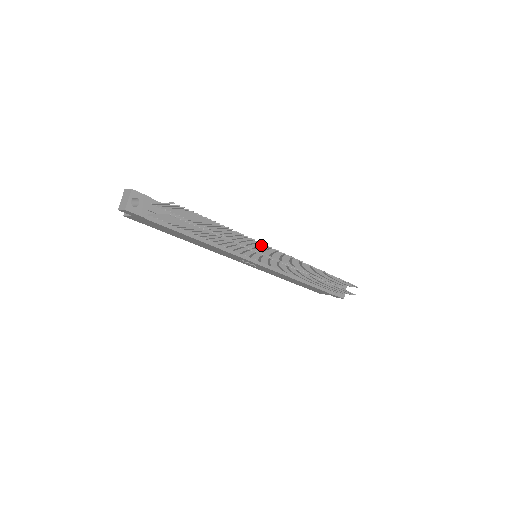
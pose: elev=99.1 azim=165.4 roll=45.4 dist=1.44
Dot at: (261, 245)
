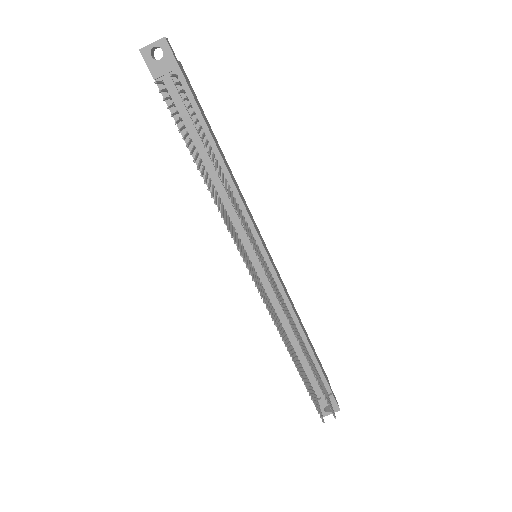
Dot at: (248, 235)
